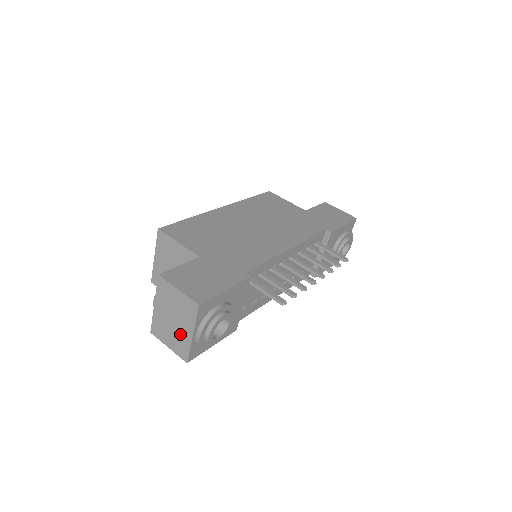
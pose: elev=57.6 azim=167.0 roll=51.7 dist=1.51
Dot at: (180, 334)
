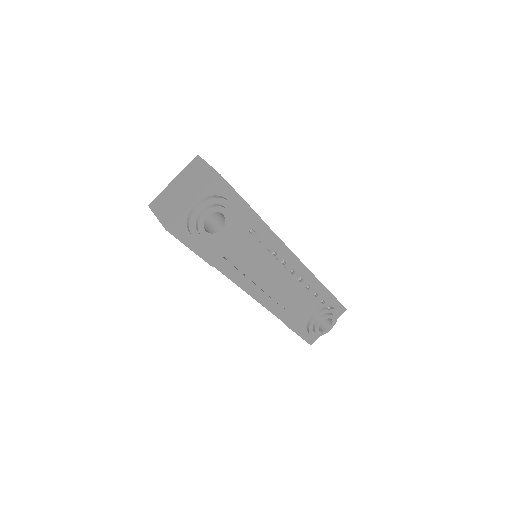
Dot at: (180, 202)
